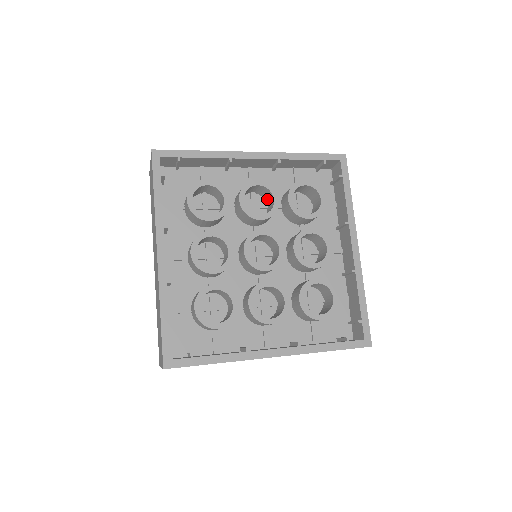
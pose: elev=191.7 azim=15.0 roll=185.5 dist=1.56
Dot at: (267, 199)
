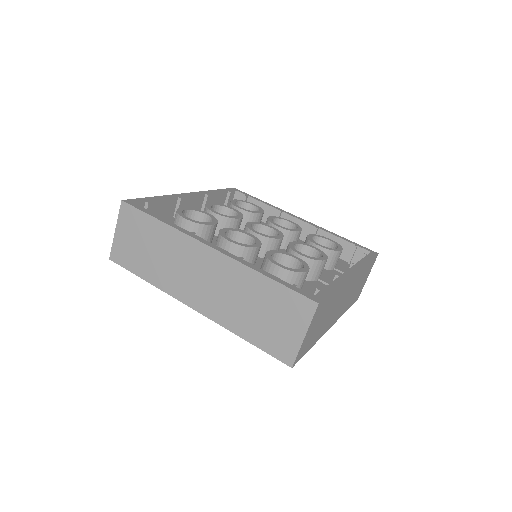
Dot at: occluded
